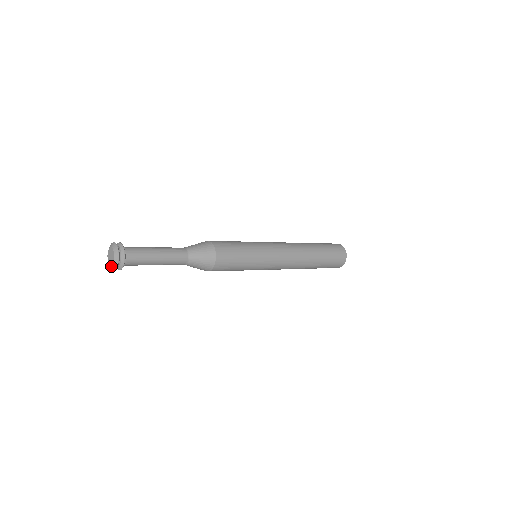
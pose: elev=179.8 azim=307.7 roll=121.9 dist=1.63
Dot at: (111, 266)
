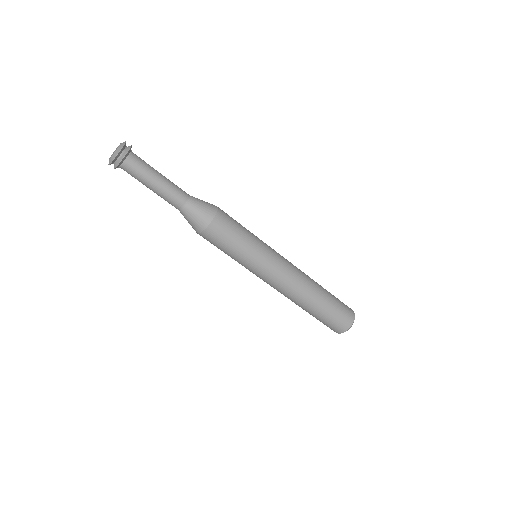
Dot at: (117, 148)
